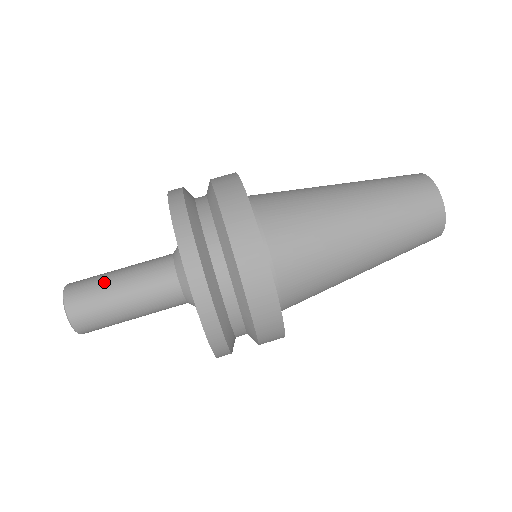
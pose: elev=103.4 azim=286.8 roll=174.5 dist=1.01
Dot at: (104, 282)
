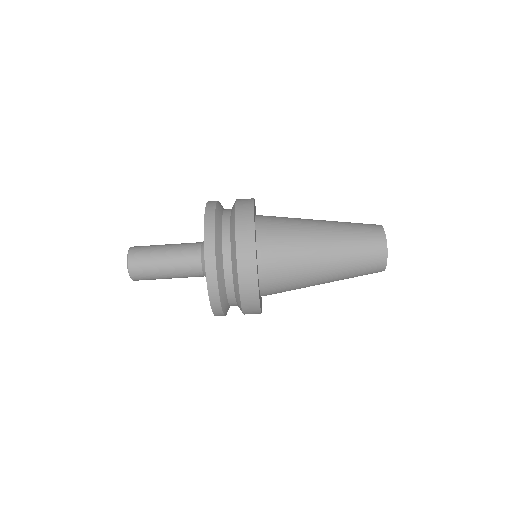
Dot at: (155, 247)
